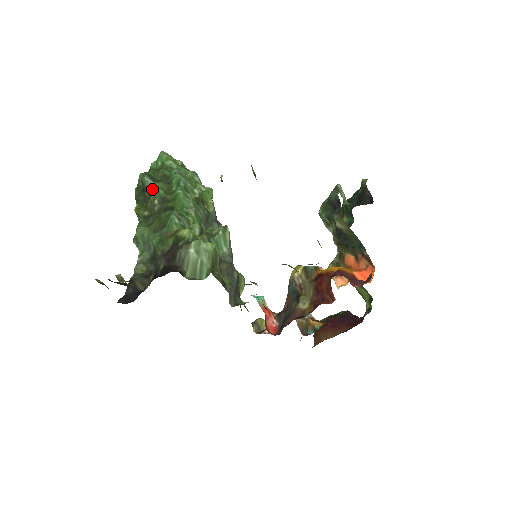
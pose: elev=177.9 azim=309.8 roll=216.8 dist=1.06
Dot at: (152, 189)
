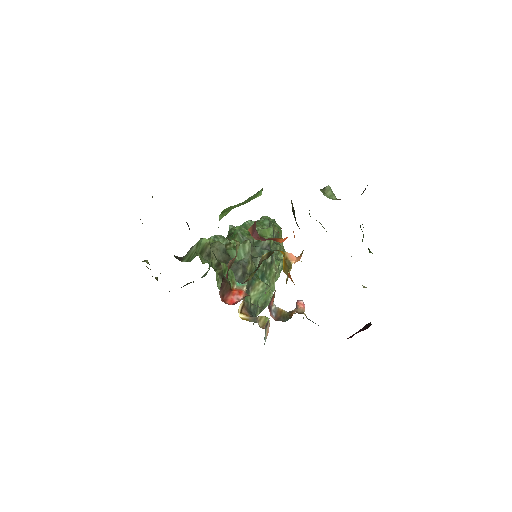
Dot at: (229, 231)
